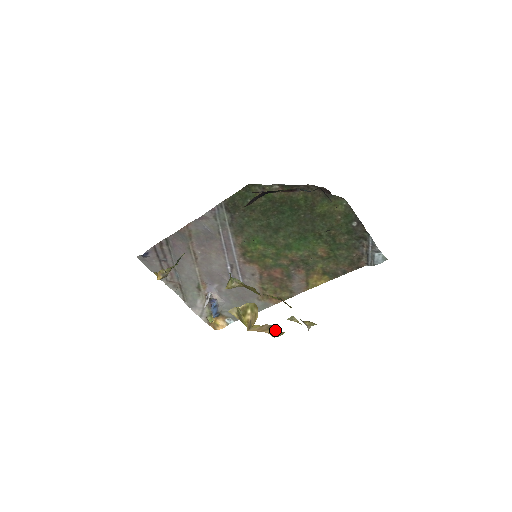
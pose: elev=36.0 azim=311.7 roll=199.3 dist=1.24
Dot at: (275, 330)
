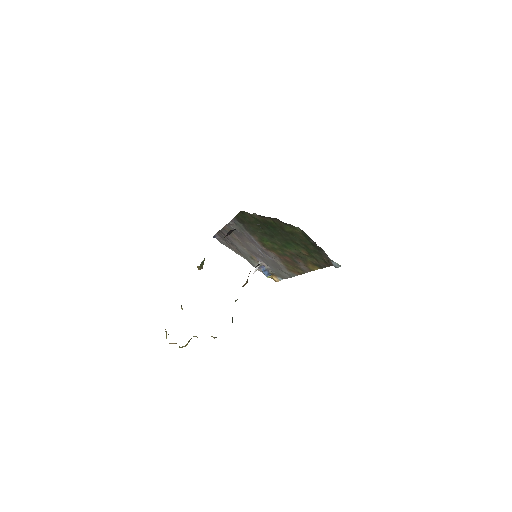
Dot at: occluded
